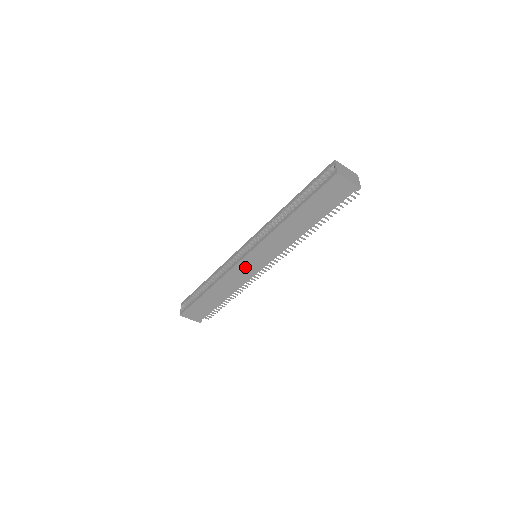
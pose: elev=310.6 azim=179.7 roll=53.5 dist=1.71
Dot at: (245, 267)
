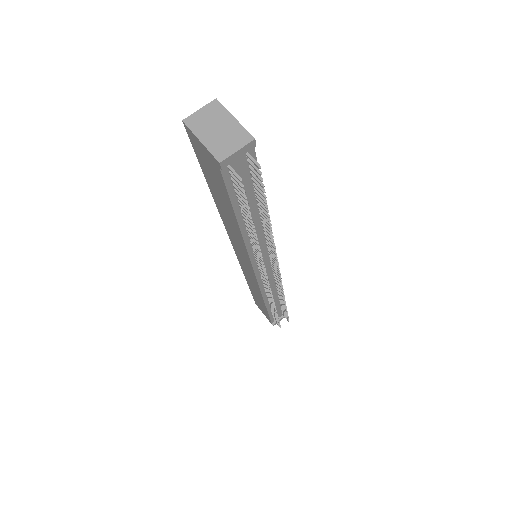
Dot at: occluded
